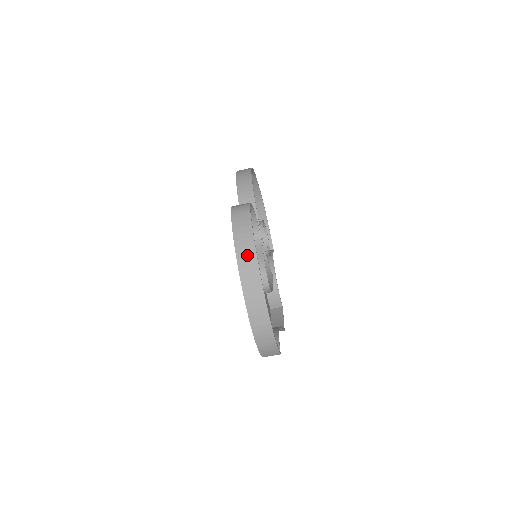
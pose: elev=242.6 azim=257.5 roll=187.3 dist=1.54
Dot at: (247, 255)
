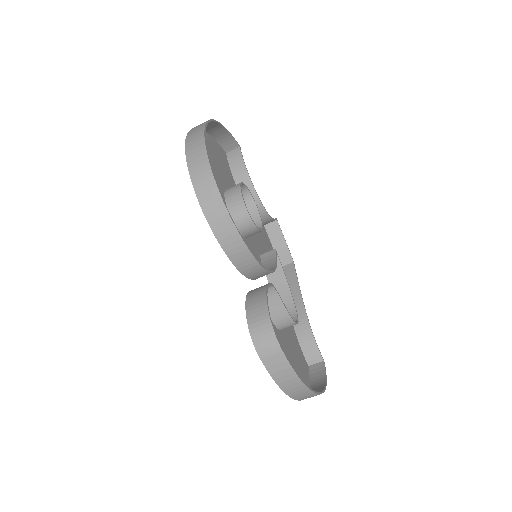
Dot at: (296, 389)
